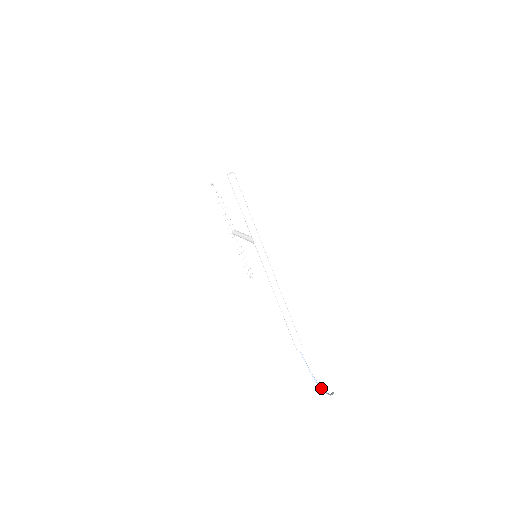
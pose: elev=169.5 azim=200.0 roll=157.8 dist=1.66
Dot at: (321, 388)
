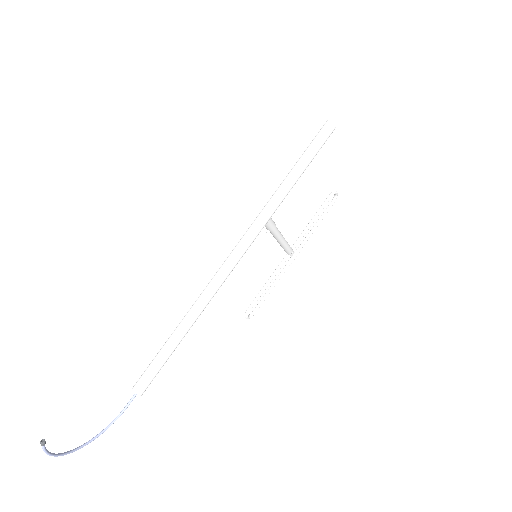
Dot at: occluded
